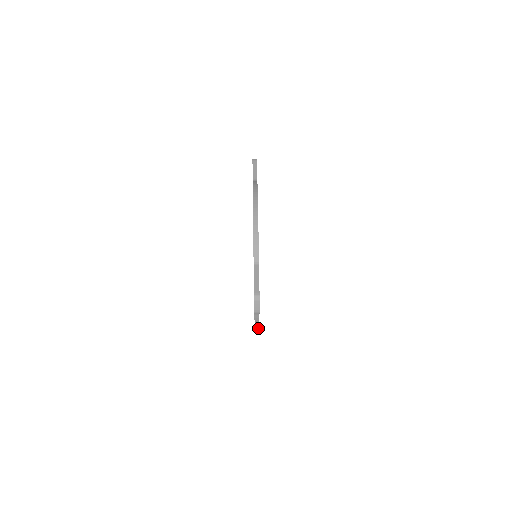
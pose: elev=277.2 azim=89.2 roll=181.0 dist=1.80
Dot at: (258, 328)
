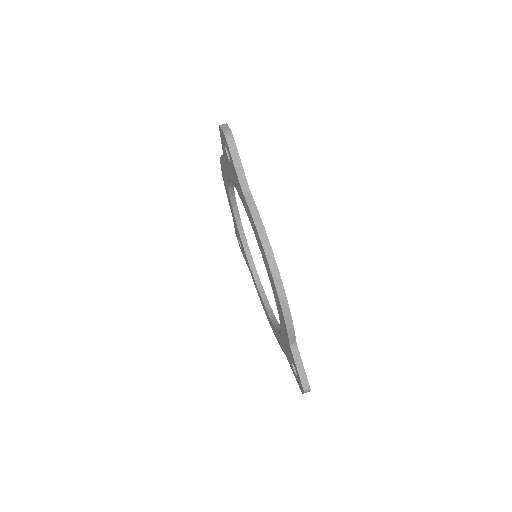
Dot at: occluded
